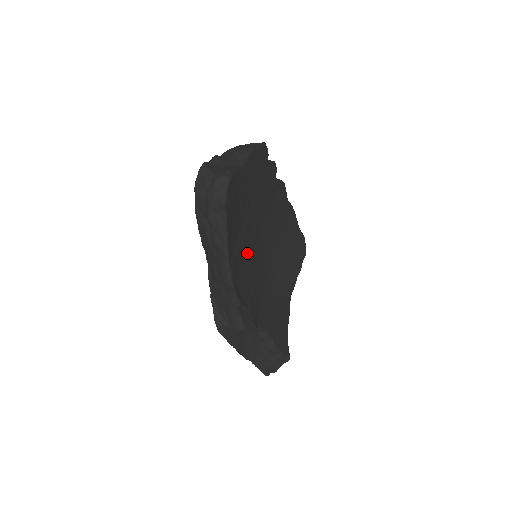
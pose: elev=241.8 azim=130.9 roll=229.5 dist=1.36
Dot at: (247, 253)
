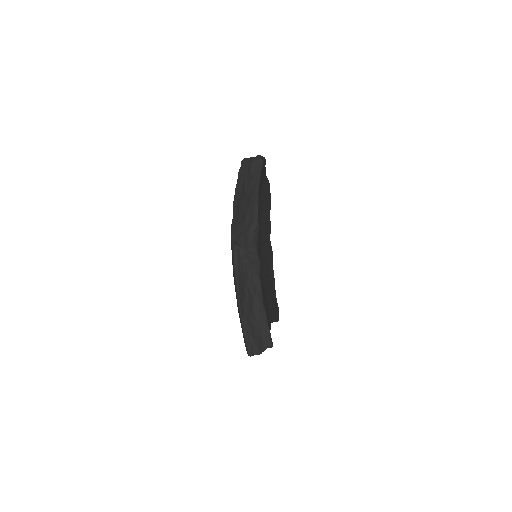
Dot at: occluded
